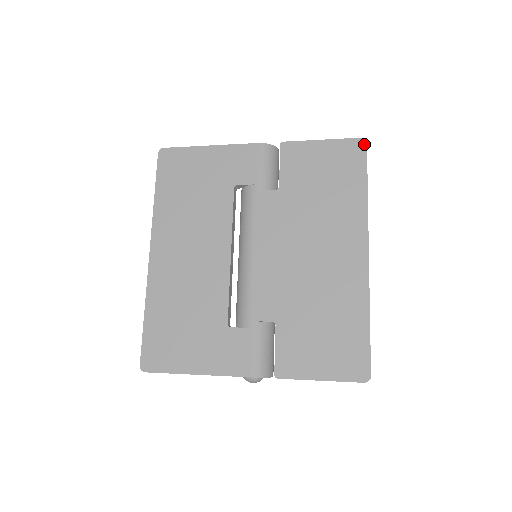
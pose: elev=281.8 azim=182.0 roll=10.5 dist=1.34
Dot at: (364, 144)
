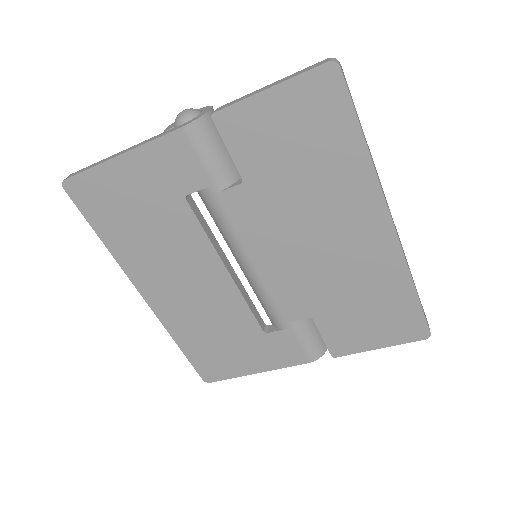
Dot at: (337, 71)
